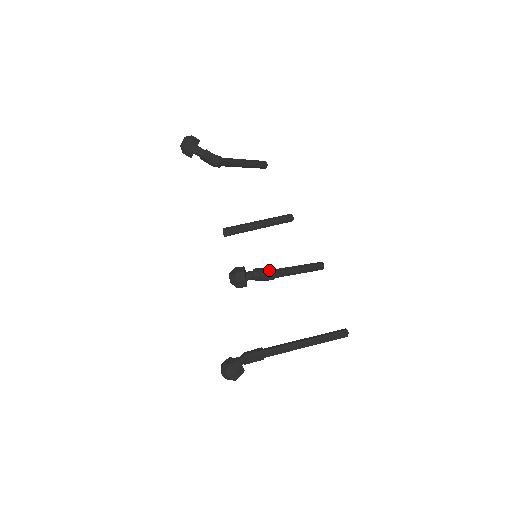
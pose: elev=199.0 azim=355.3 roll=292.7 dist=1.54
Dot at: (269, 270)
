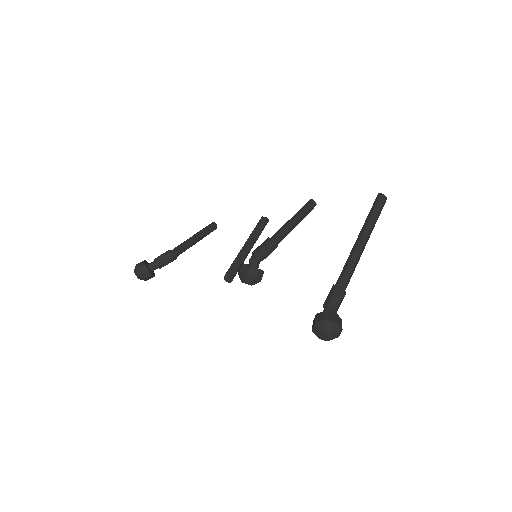
Dot at: (263, 242)
